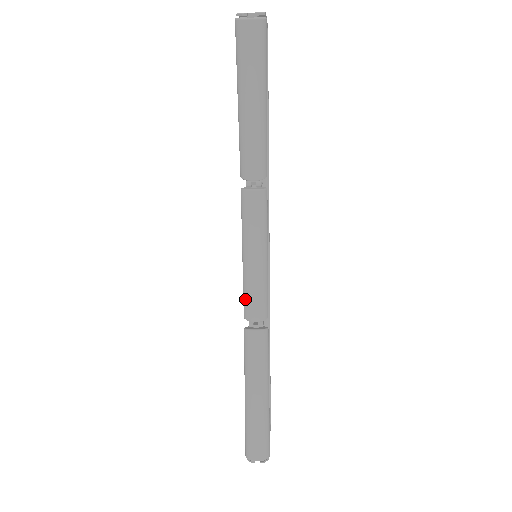
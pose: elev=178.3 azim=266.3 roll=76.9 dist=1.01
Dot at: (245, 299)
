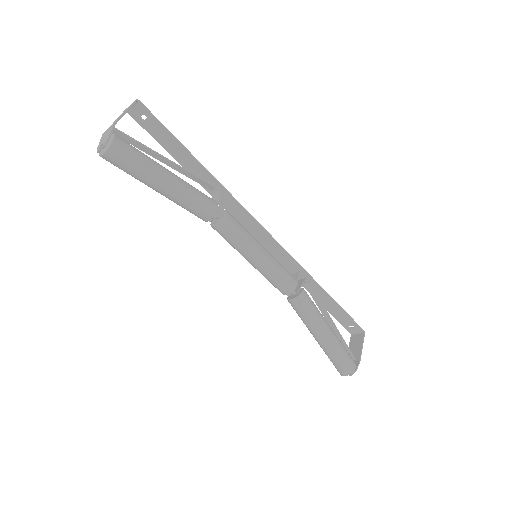
Dot at: (271, 283)
